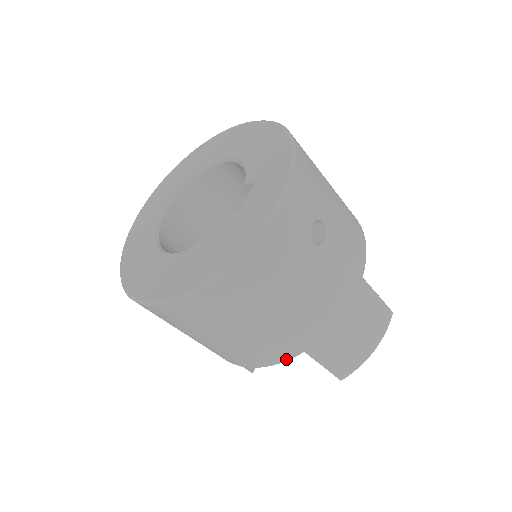
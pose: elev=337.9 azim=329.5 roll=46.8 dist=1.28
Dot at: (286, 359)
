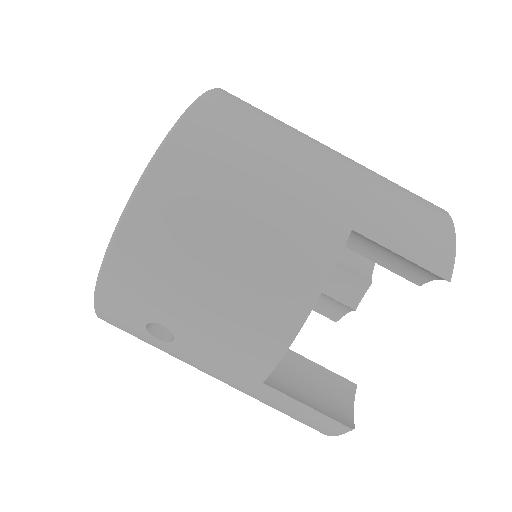
Dot at: occluded
